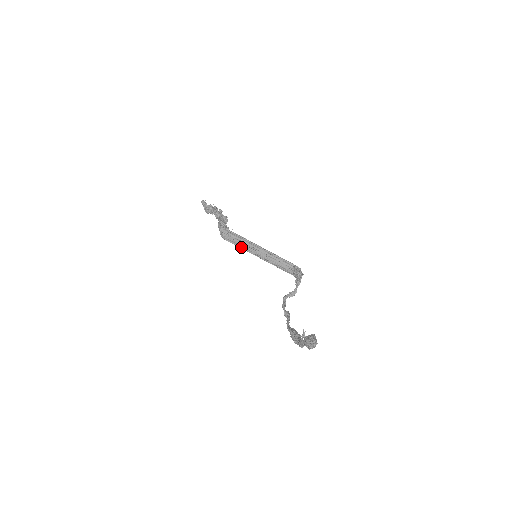
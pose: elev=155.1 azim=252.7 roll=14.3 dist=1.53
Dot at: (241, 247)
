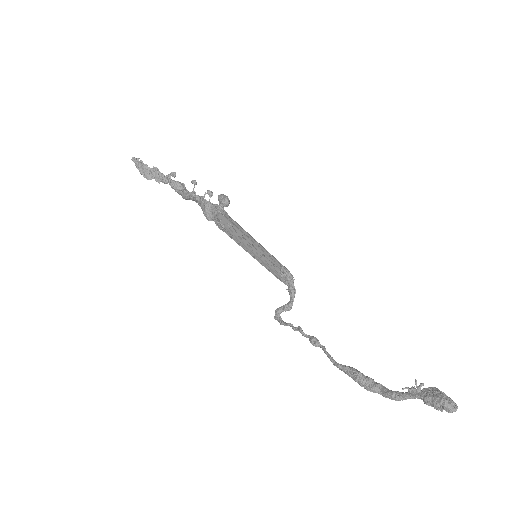
Dot at: (237, 242)
